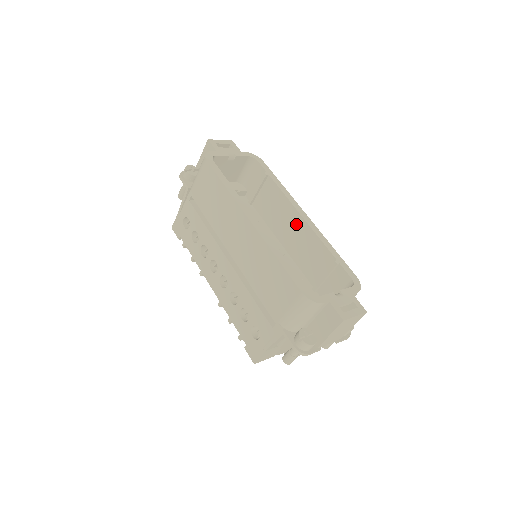
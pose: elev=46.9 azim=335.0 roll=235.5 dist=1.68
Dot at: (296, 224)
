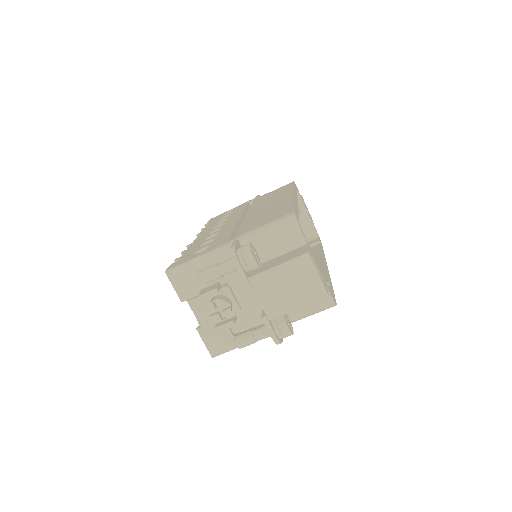
Dot at: occluded
